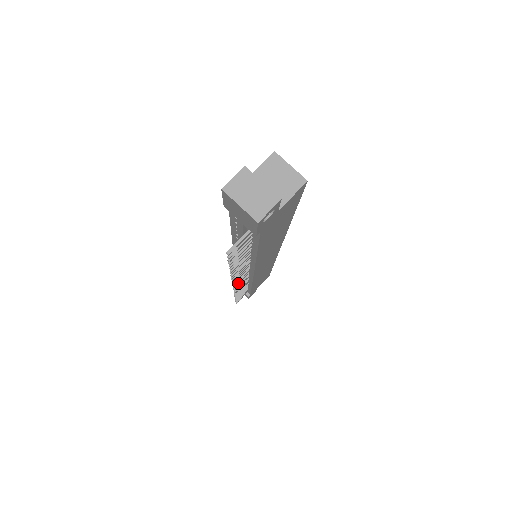
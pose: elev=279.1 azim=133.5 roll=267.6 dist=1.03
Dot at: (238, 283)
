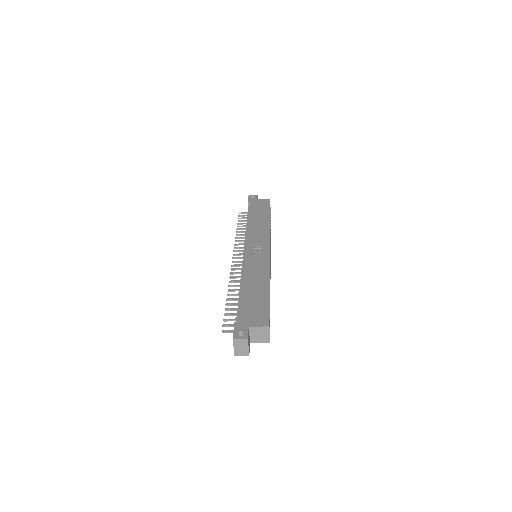
Dot at: (236, 261)
